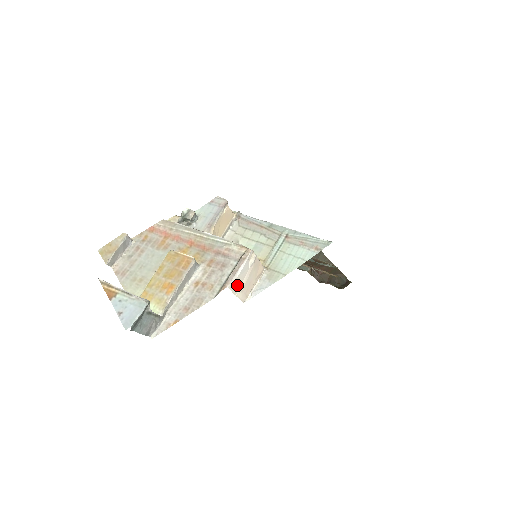
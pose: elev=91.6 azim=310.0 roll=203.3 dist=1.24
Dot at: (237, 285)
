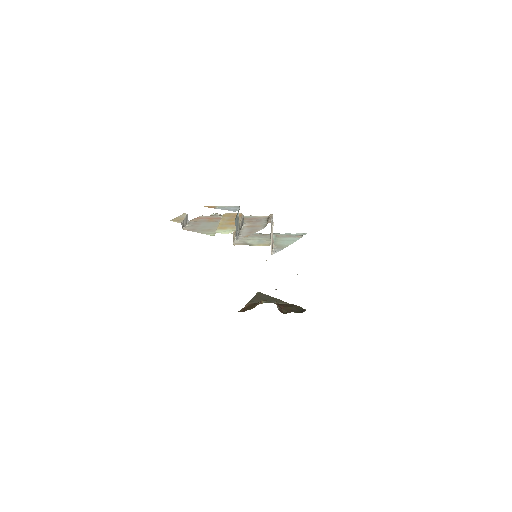
Dot at: (271, 231)
